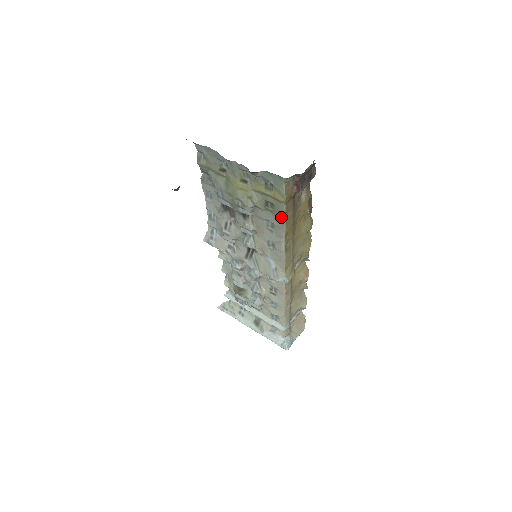
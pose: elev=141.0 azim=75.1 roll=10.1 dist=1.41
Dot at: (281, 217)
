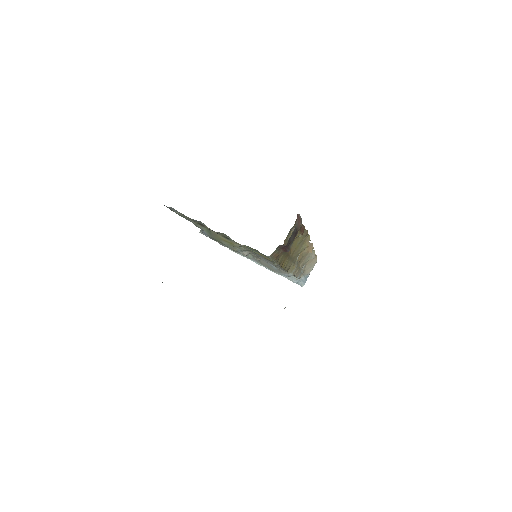
Dot at: (273, 263)
